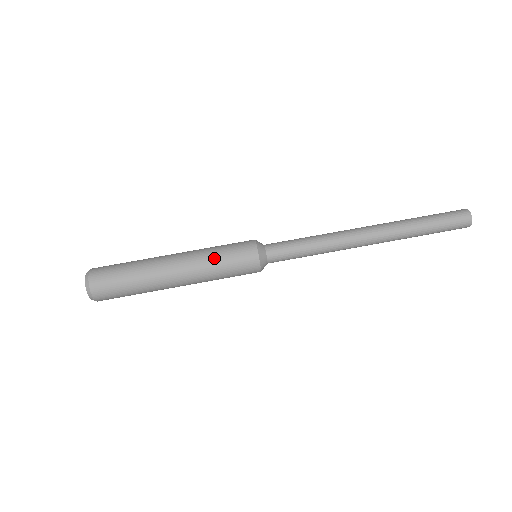
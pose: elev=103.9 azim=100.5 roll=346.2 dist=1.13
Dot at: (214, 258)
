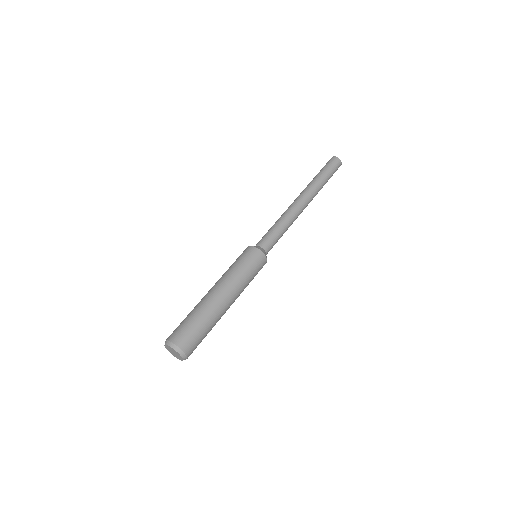
Dot at: (239, 271)
